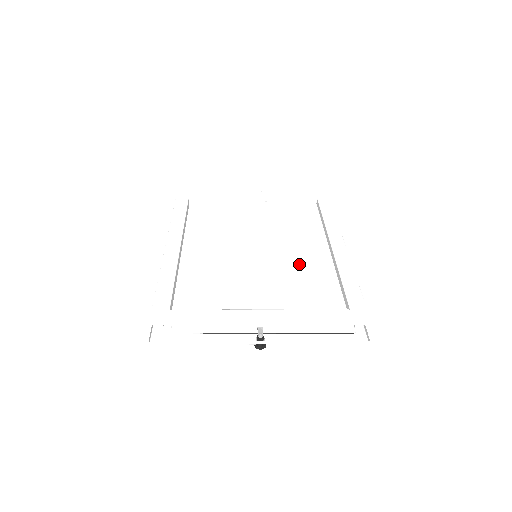
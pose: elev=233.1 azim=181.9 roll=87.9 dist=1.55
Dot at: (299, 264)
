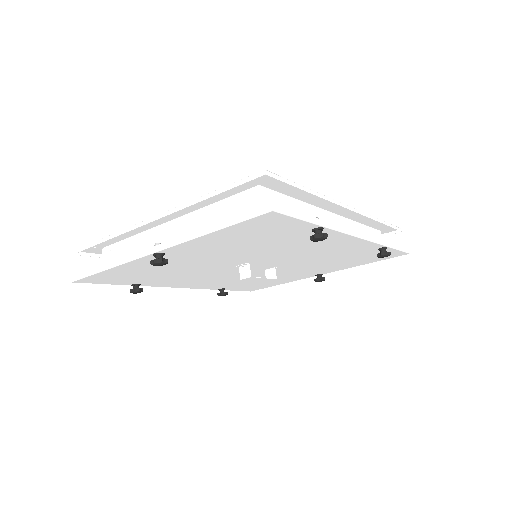
Dot at: occluded
